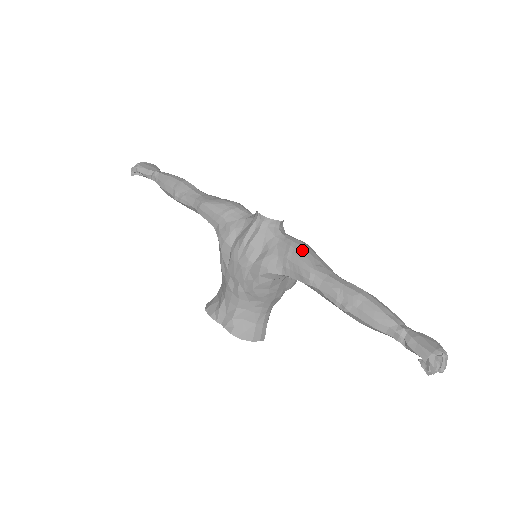
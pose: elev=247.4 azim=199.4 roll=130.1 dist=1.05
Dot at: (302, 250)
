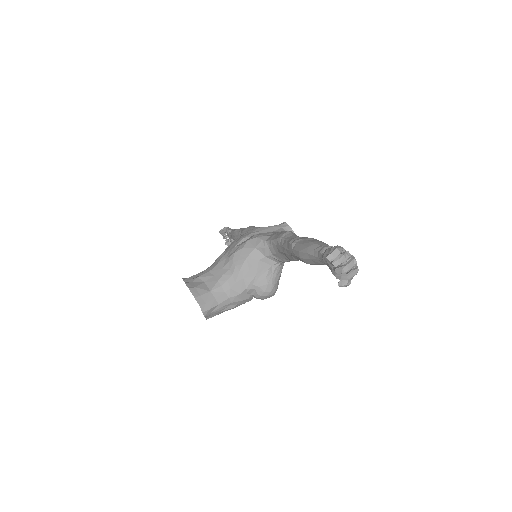
Dot at: occluded
